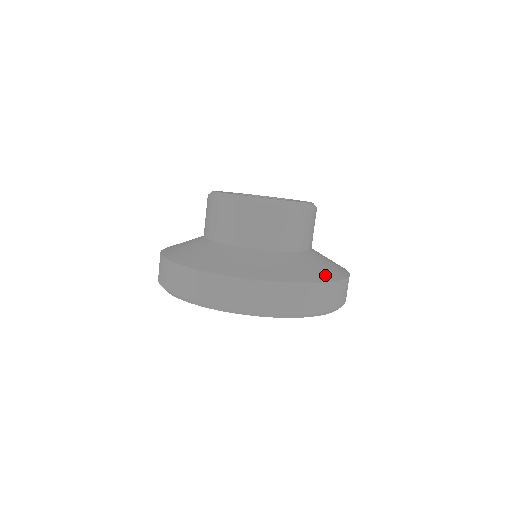
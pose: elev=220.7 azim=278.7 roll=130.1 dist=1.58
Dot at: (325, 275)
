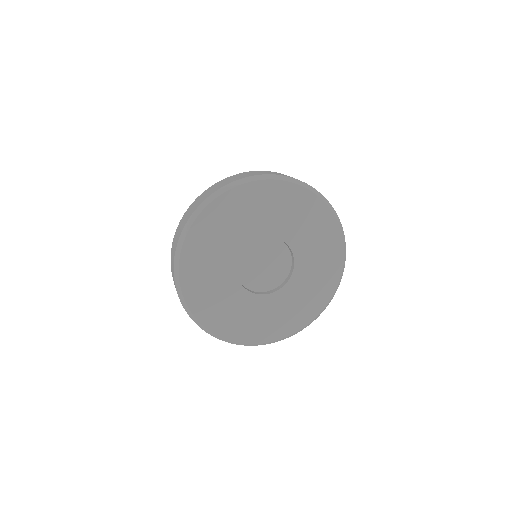
Dot at: occluded
